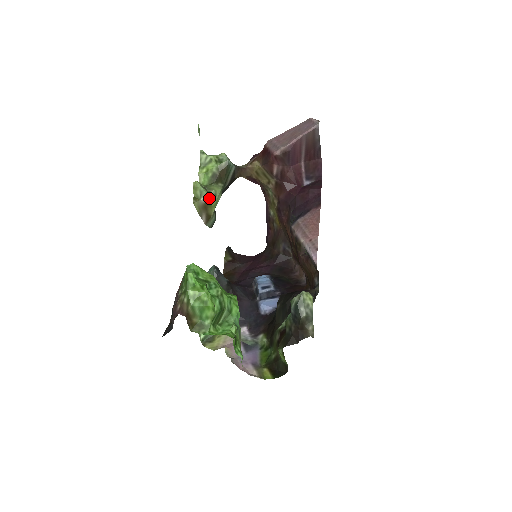
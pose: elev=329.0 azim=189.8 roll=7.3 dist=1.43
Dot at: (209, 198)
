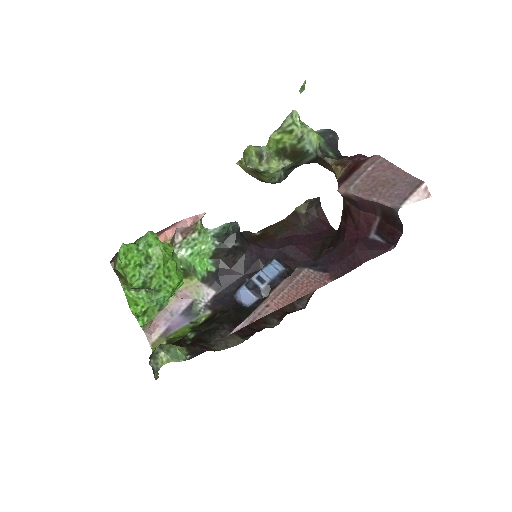
Dot at: (258, 170)
